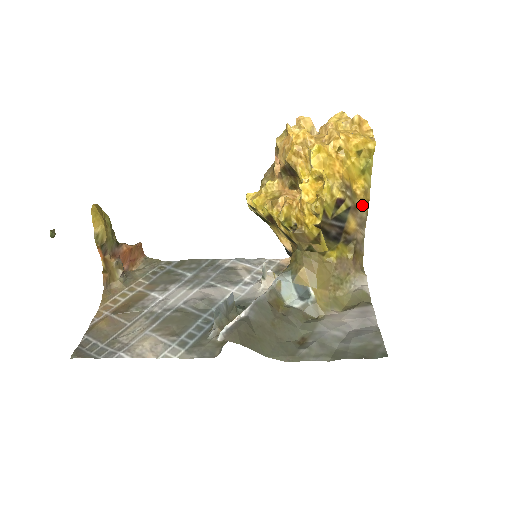
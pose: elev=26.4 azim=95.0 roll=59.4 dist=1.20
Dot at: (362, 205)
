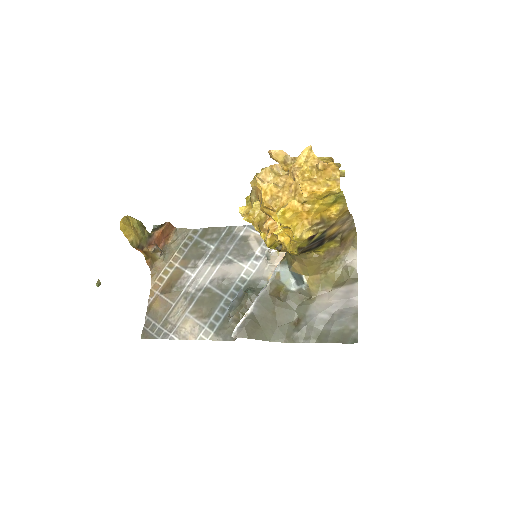
Dot at: (340, 217)
